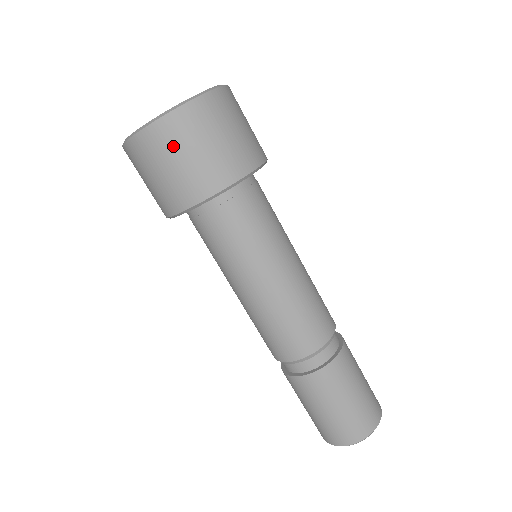
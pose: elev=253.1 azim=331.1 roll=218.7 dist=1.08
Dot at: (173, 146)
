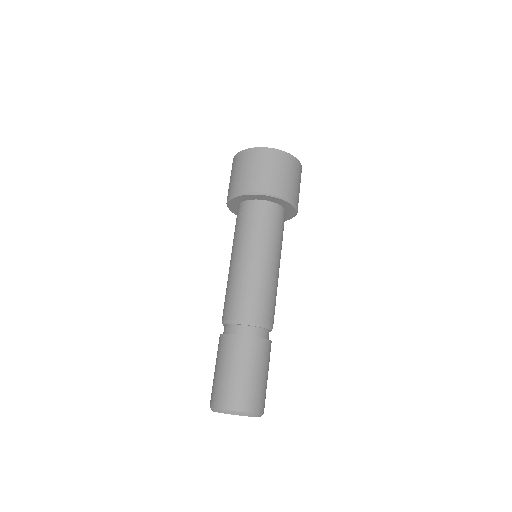
Dot at: (294, 171)
